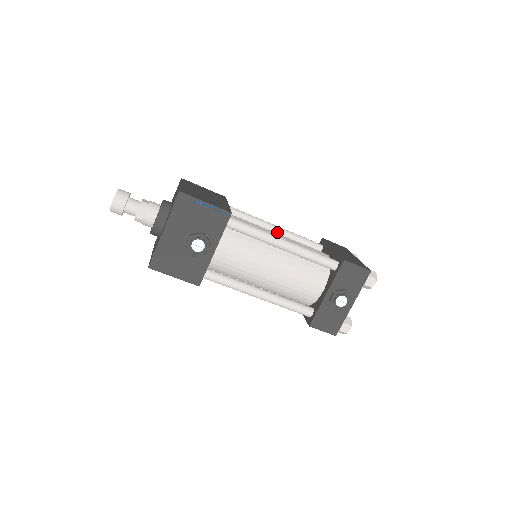
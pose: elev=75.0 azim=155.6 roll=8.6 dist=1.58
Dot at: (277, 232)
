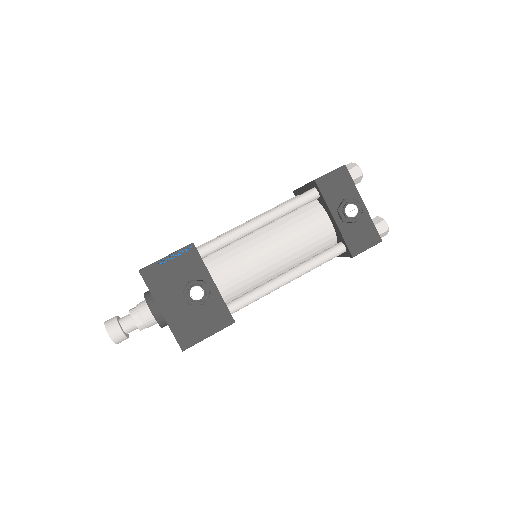
Dot at: occluded
